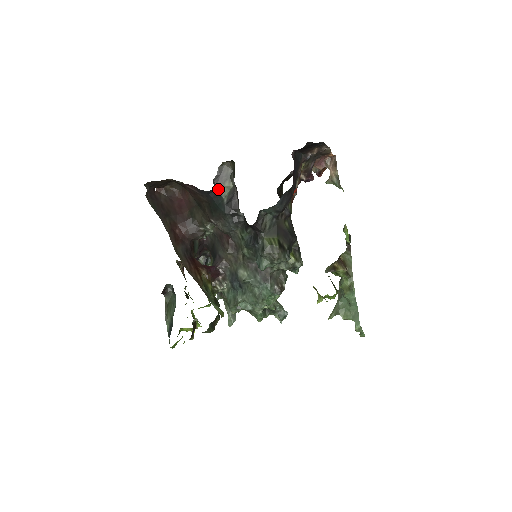
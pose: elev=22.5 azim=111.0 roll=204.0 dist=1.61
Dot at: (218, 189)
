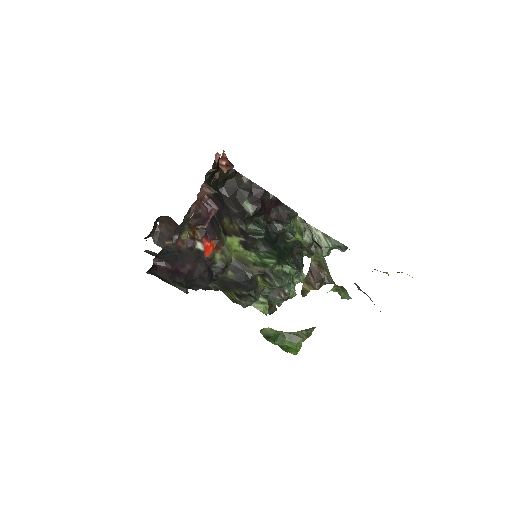
Dot at: occluded
